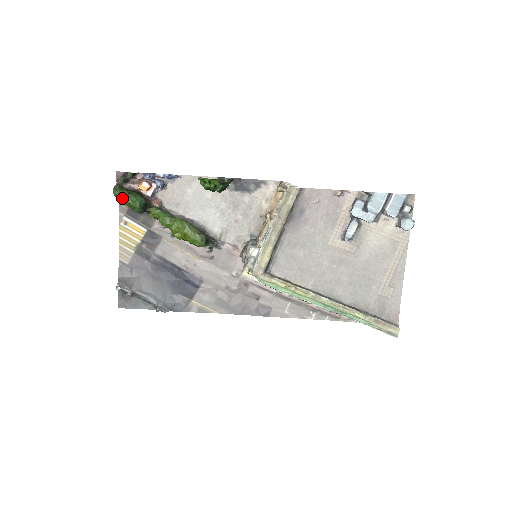
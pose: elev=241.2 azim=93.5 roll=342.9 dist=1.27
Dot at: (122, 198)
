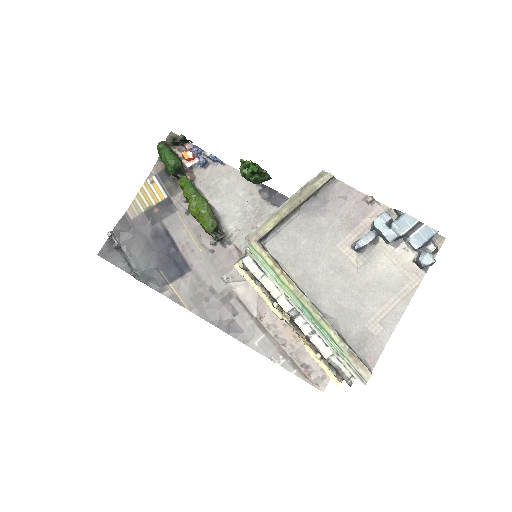
Dot at: (163, 151)
